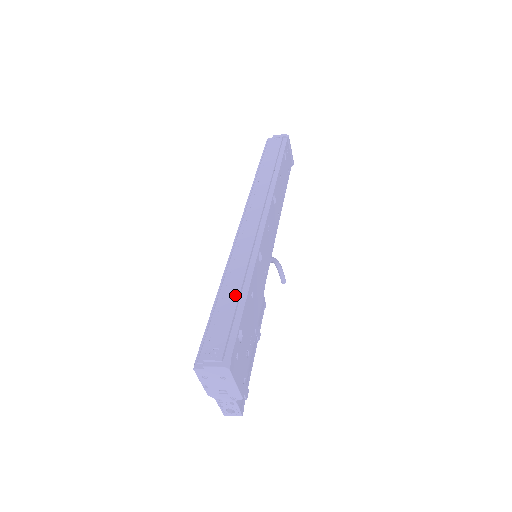
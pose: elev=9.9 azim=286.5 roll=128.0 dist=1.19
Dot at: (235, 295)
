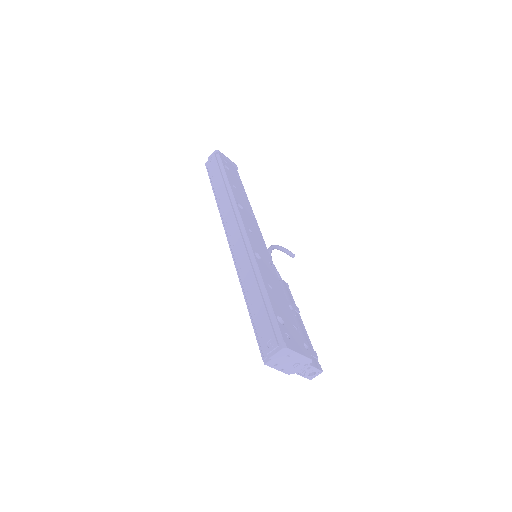
Dot at: (258, 296)
